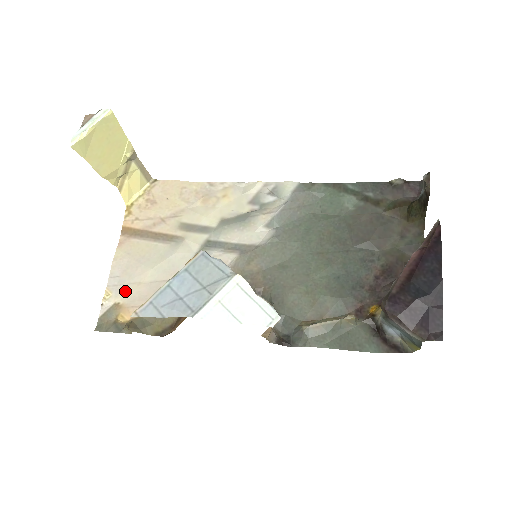
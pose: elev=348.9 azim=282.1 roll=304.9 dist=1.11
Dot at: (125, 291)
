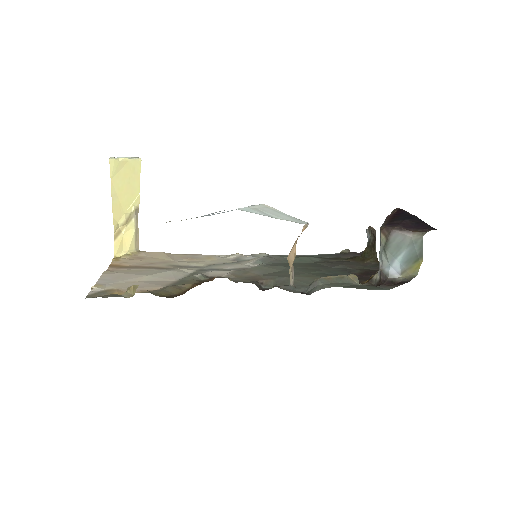
Dot at: (119, 284)
